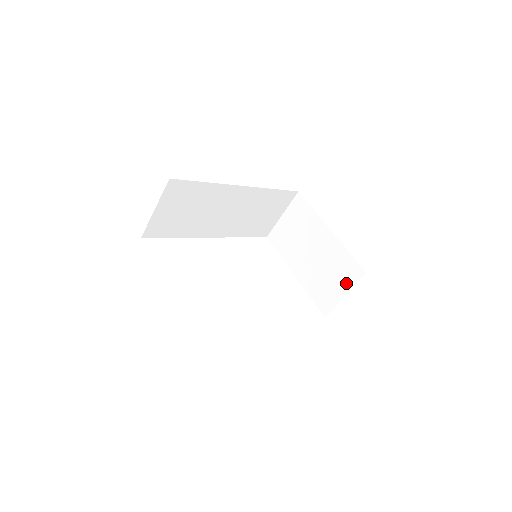
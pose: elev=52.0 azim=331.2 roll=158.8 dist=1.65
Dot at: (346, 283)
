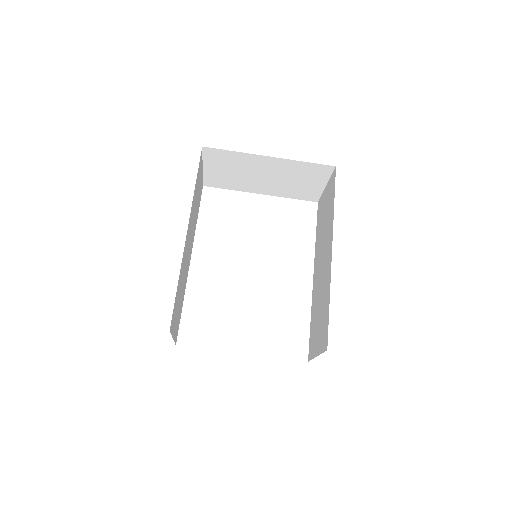
Dot at: (320, 179)
